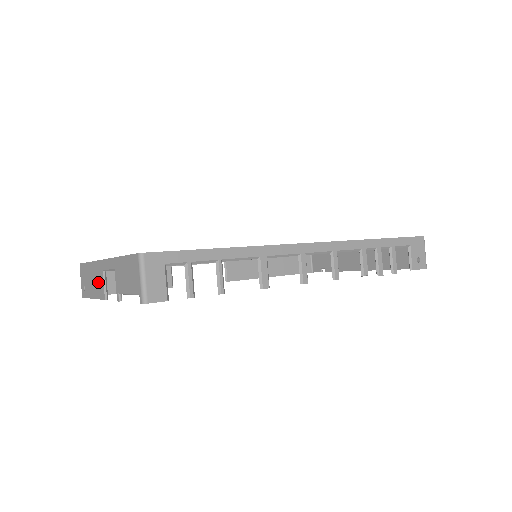
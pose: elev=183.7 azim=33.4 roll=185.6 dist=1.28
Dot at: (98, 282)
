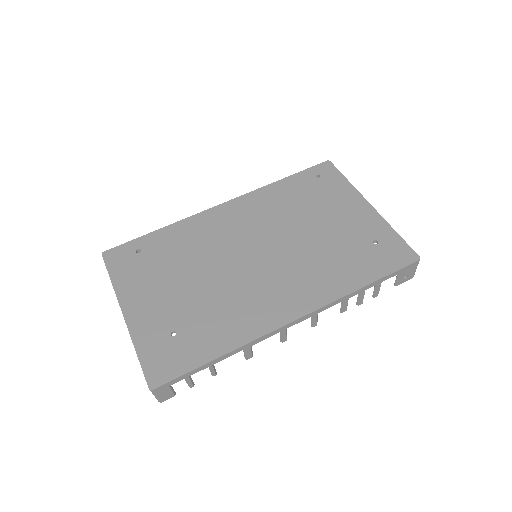
Dot at: occluded
